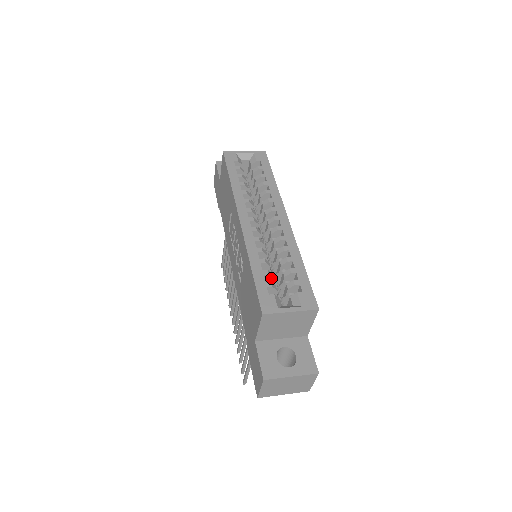
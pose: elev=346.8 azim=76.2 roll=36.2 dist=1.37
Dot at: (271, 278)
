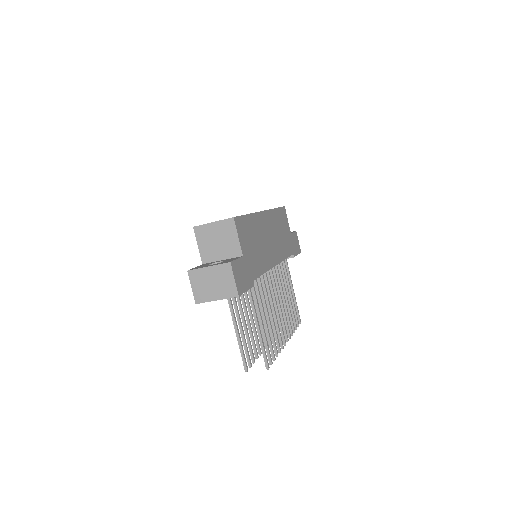
Dot at: occluded
